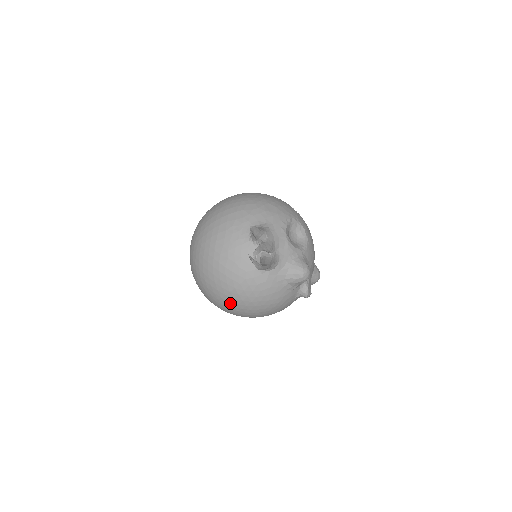
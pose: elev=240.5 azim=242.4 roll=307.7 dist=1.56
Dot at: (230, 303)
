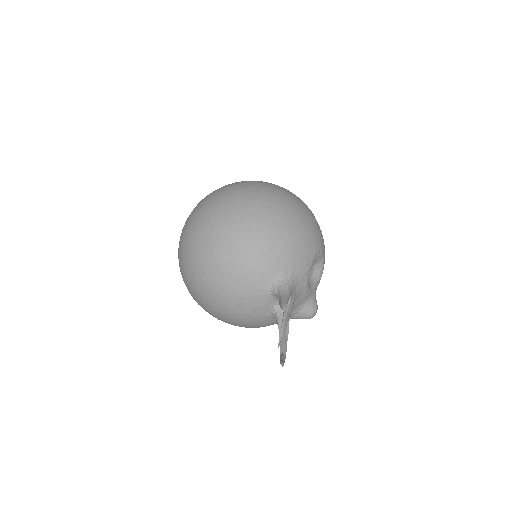
Dot at: occluded
